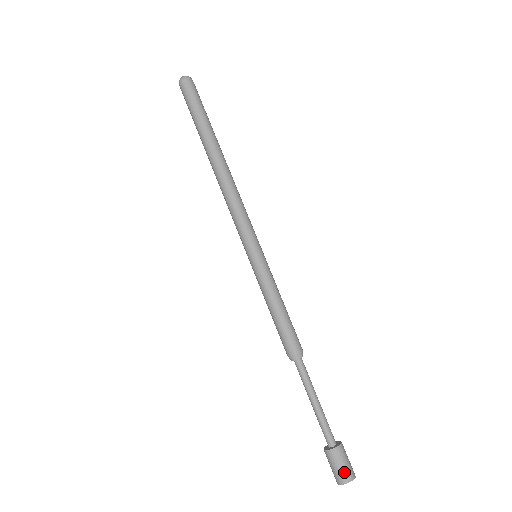
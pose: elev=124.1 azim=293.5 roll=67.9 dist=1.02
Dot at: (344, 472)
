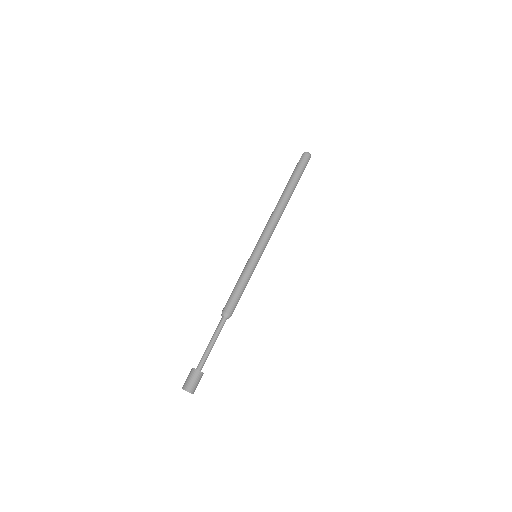
Dot at: (190, 384)
